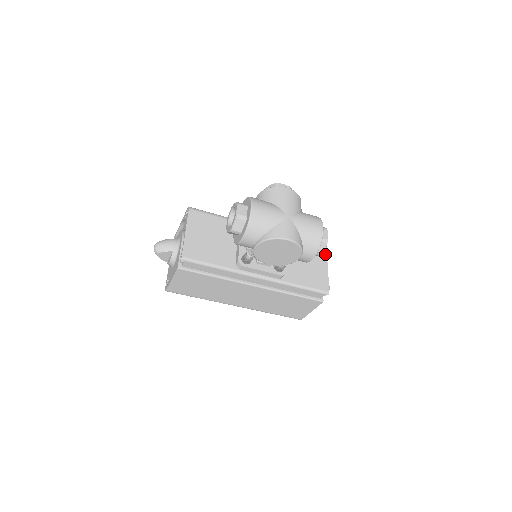
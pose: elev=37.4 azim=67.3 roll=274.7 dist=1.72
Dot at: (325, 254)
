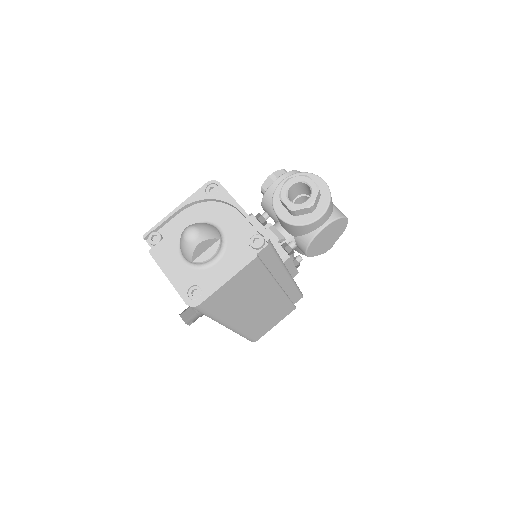
Dot at: occluded
